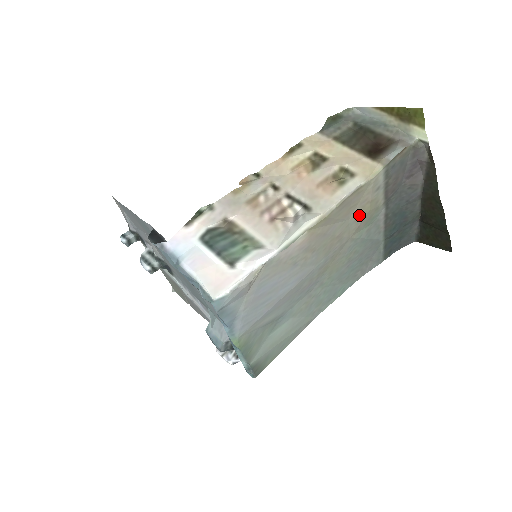
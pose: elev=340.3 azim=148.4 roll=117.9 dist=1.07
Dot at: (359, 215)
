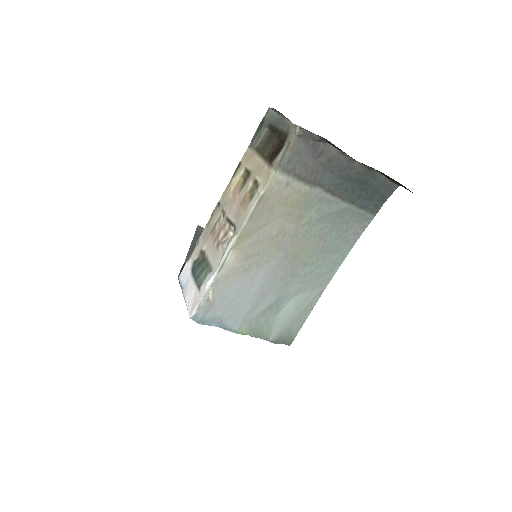
Dot at: (287, 210)
